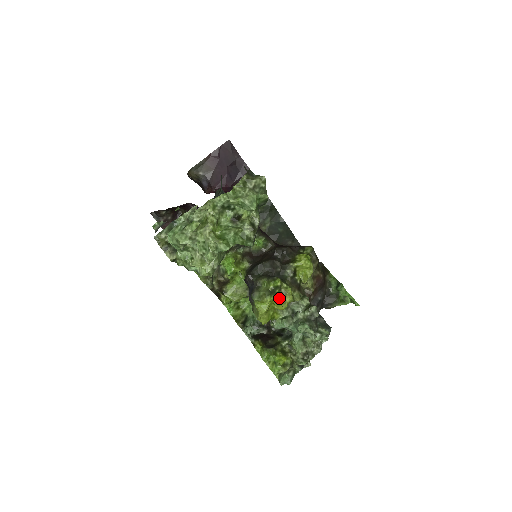
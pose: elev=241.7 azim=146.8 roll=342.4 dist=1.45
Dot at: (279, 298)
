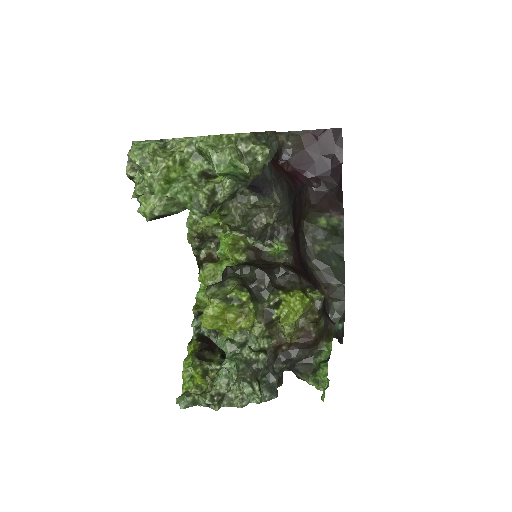
Dot at: (235, 314)
